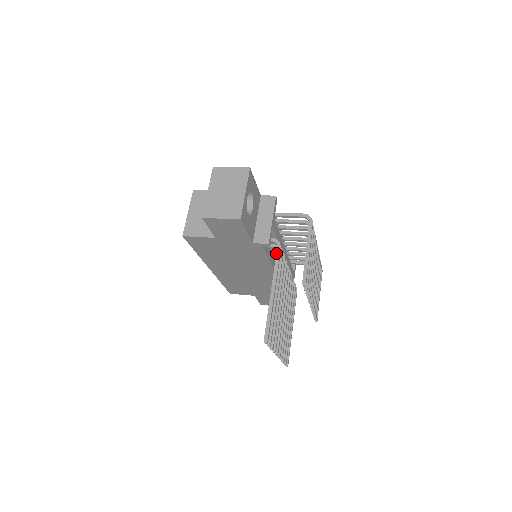
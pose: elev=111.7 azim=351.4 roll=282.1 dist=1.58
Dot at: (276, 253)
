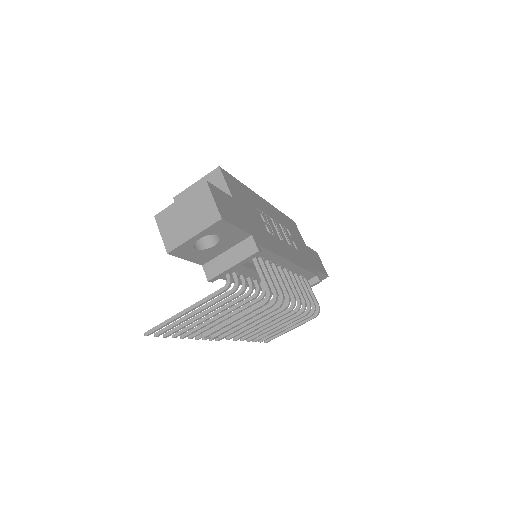
Dot at: (217, 290)
